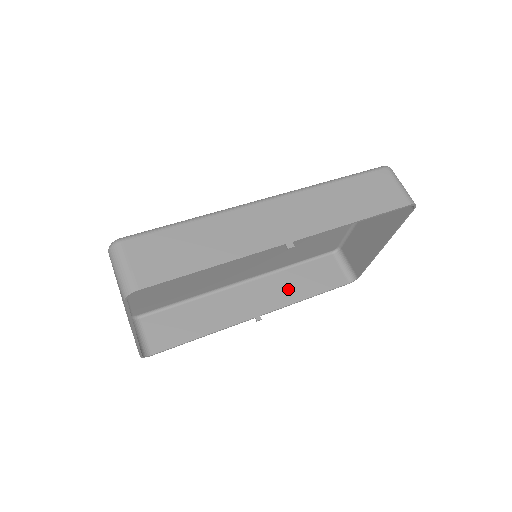
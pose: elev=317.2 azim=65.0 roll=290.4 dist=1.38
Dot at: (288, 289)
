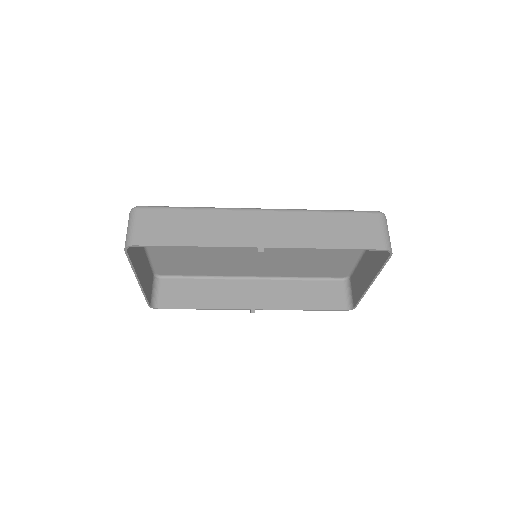
Dot at: (289, 296)
